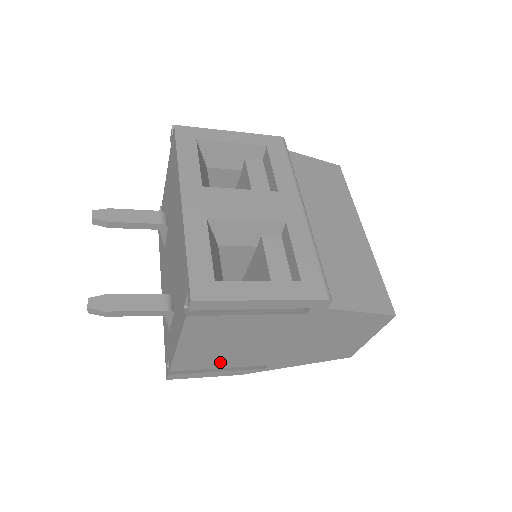
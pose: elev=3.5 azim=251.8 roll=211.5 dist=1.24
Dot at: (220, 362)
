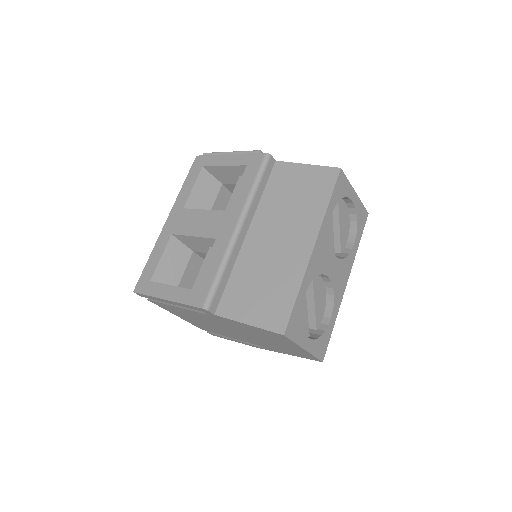
Dot at: (222, 333)
